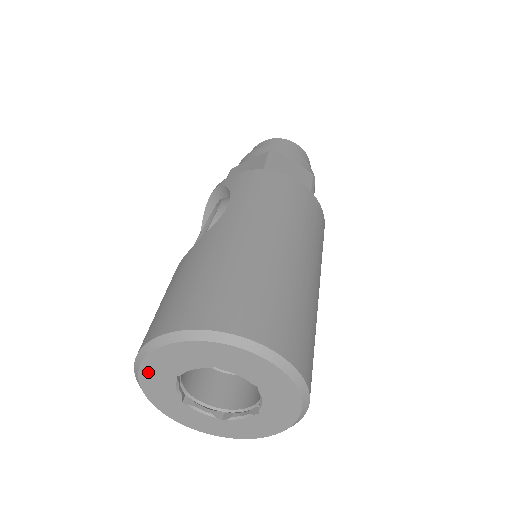
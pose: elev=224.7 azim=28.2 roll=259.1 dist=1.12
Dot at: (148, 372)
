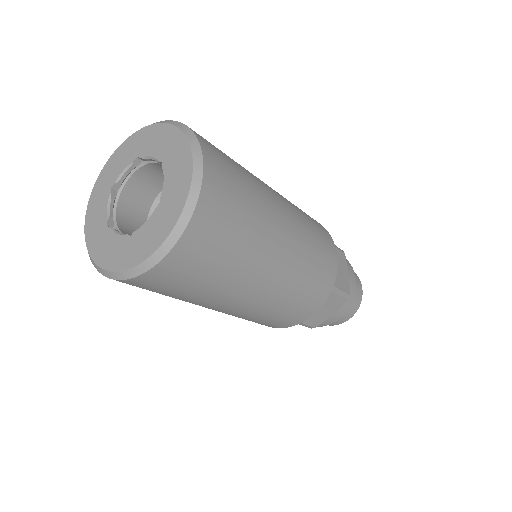
Dot at: (95, 196)
